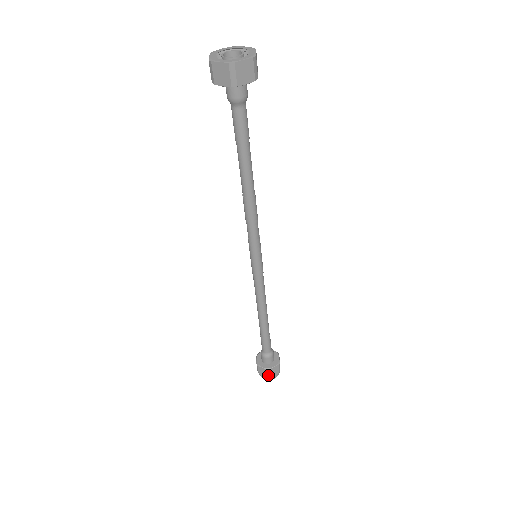
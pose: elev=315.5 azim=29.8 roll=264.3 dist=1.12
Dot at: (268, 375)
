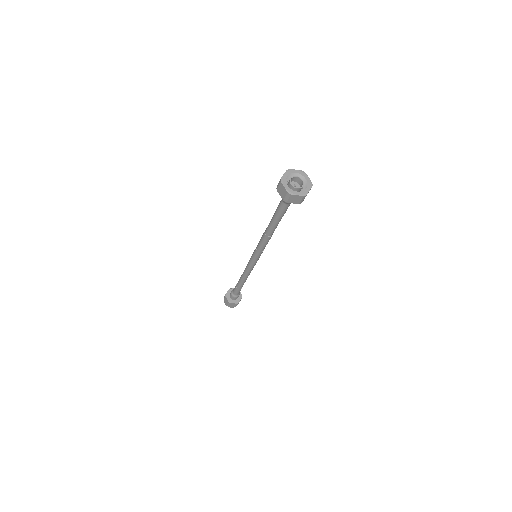
Dot at: occluded
